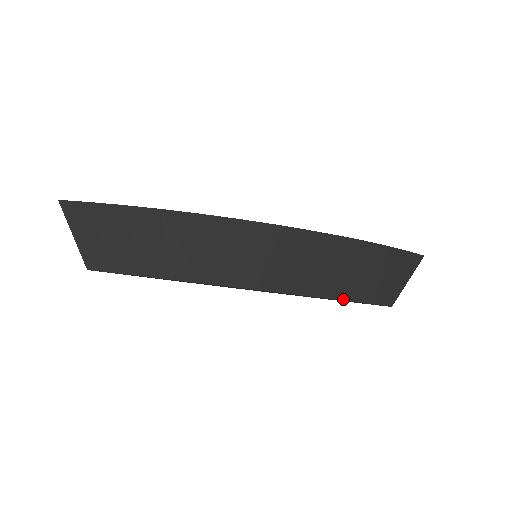
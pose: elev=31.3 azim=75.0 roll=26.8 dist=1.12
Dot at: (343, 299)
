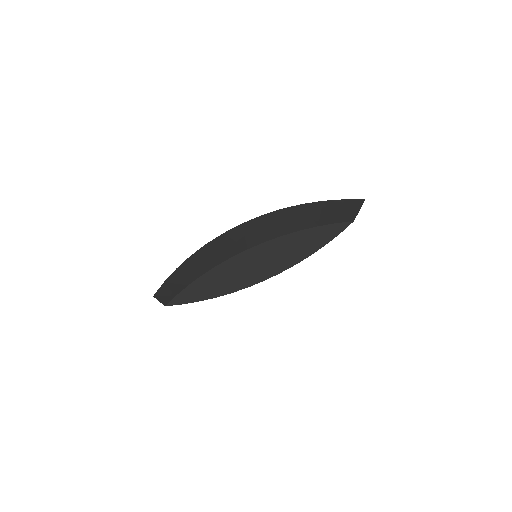
Dot at: (306, 228)
